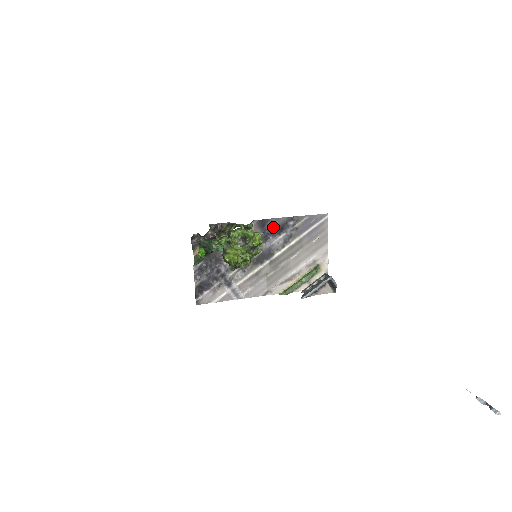
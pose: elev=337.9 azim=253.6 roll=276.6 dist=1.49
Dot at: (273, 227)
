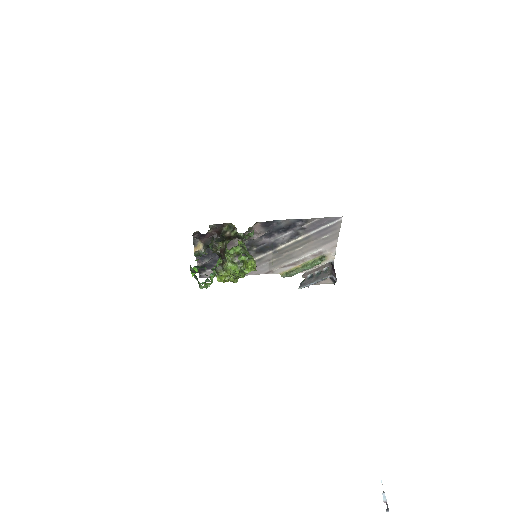
Dot at: (279, 227)
